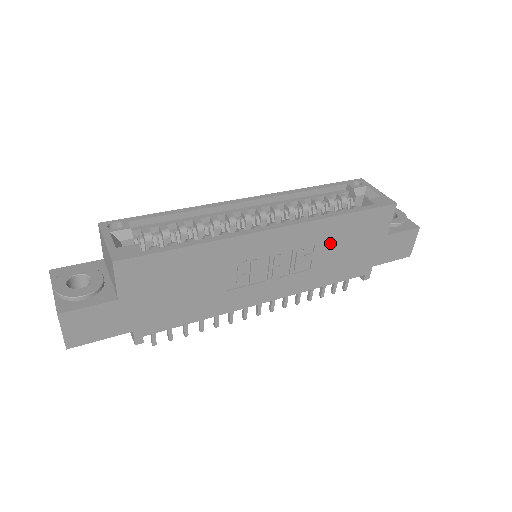
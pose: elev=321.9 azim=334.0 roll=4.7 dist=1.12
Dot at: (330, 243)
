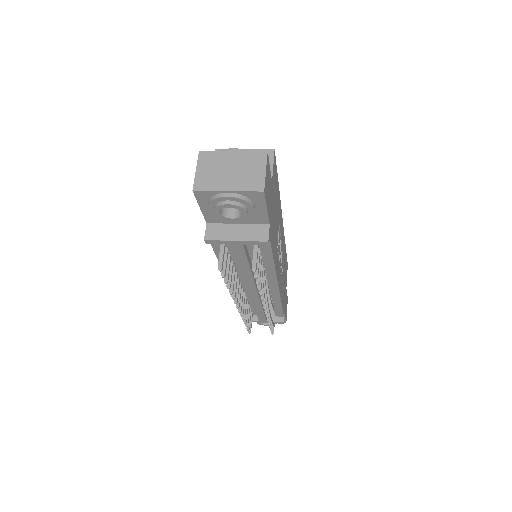
Dot at: occluded
